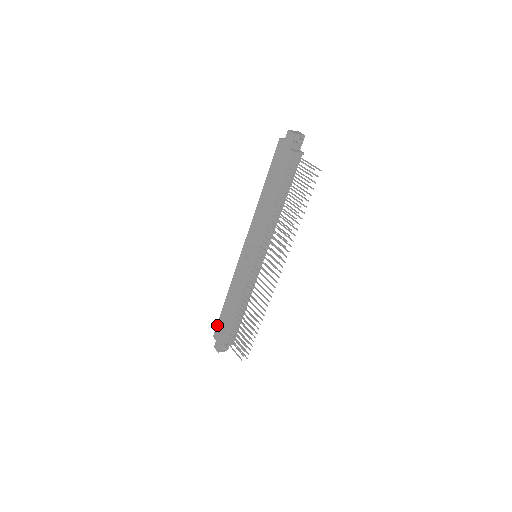
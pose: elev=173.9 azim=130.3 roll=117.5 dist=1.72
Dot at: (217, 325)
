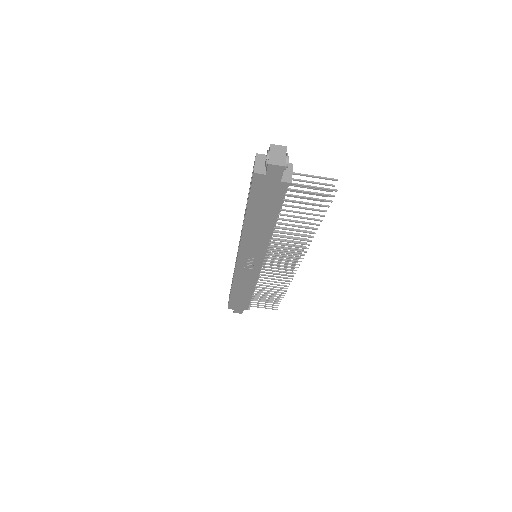
Dot at: (229, 304)
